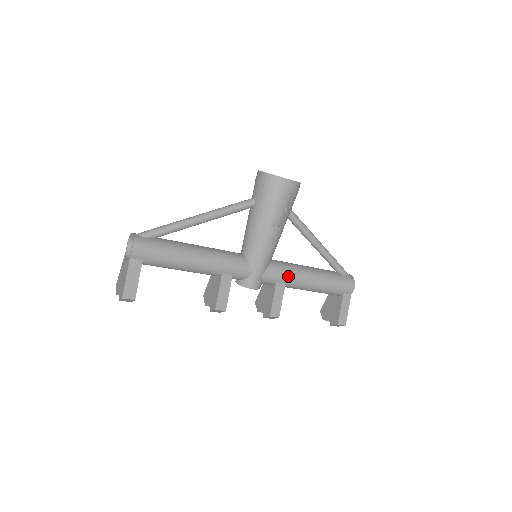
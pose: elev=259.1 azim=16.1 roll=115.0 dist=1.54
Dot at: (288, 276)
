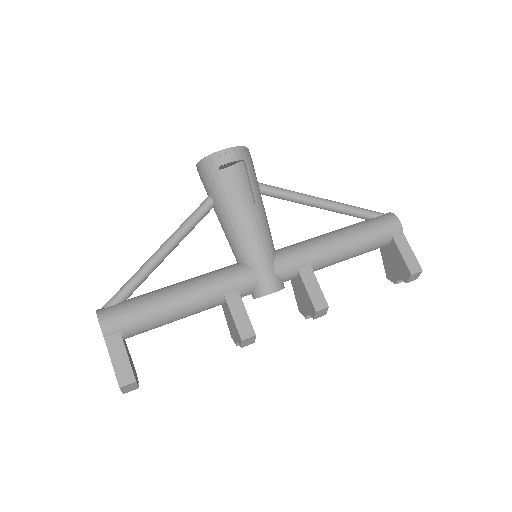
Dot at: (306, 254)
